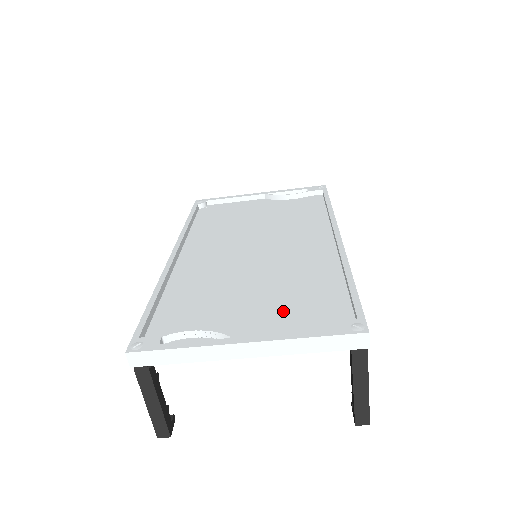
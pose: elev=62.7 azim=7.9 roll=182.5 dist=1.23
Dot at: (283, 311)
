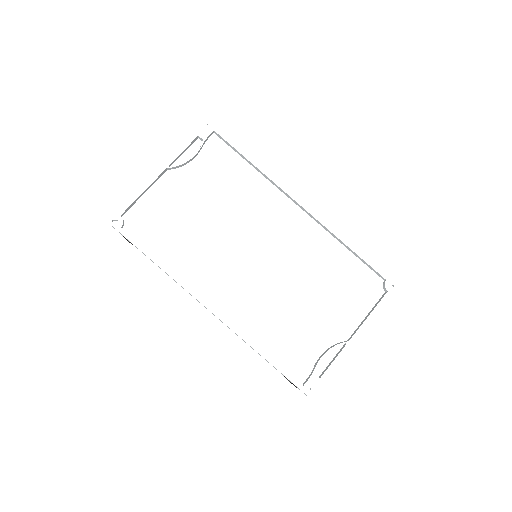
Dot at: (341, 299)
